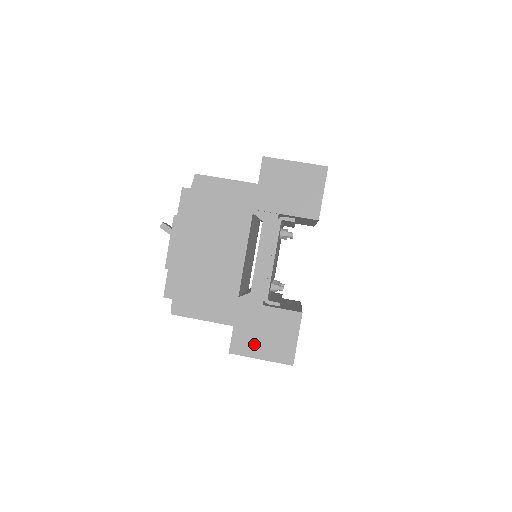
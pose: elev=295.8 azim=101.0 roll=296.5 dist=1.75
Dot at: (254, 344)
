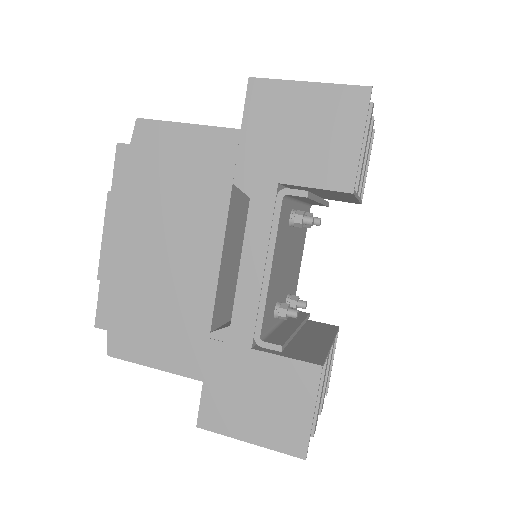
Dot at: (237, 415)
